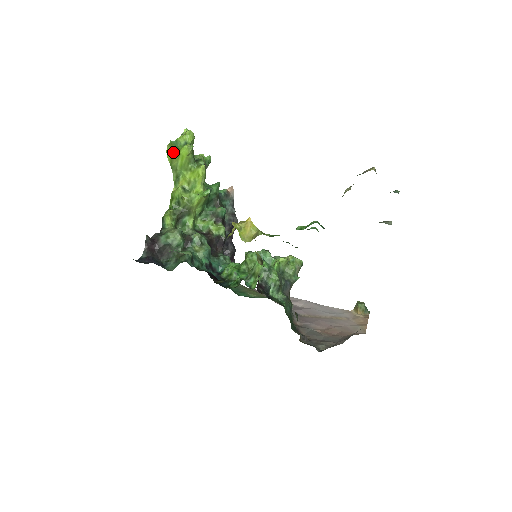
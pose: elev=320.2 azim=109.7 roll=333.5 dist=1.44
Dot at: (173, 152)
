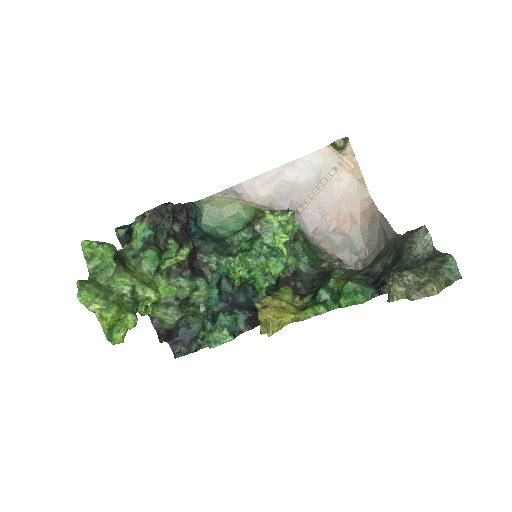
Dot at: (123, 338)
